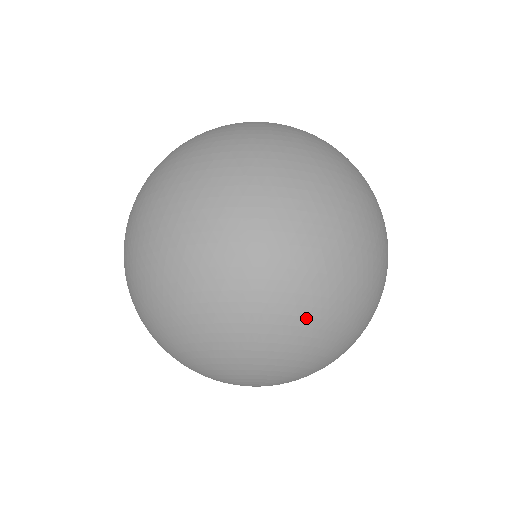
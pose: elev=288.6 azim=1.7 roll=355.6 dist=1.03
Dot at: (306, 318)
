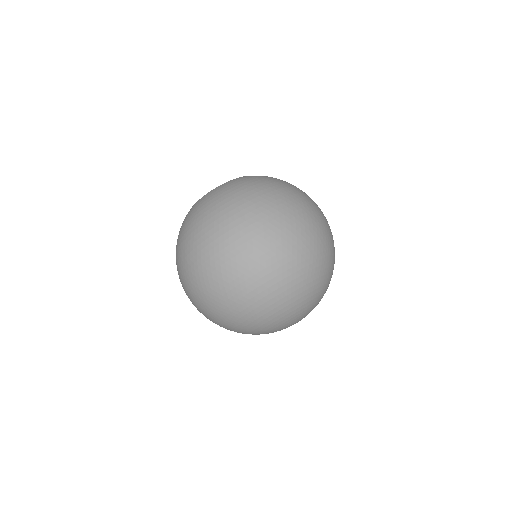
Dot at: (323, 270)
